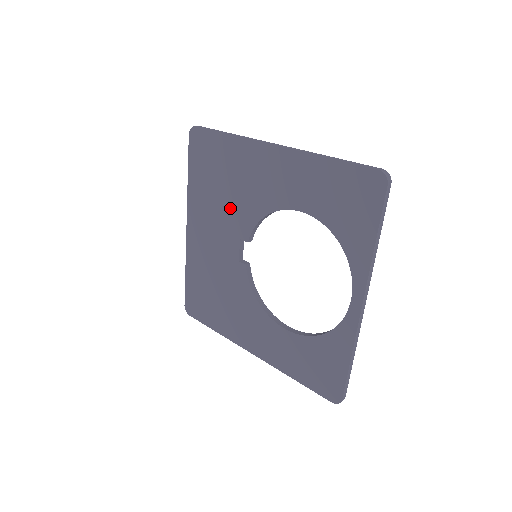
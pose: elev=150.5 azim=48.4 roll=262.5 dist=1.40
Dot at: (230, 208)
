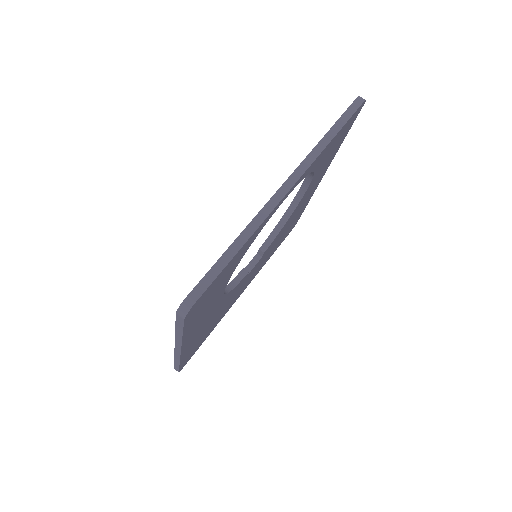
Dot at: occluded
